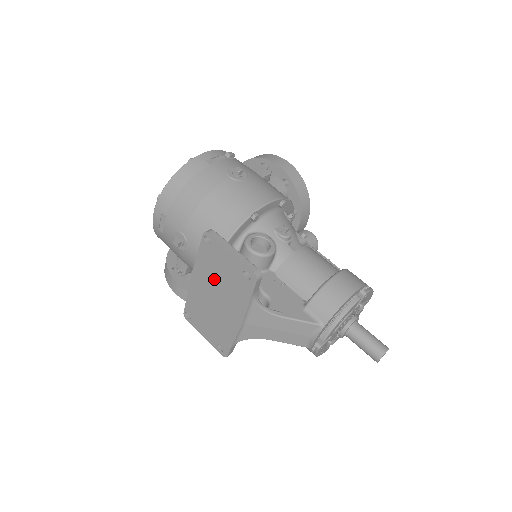
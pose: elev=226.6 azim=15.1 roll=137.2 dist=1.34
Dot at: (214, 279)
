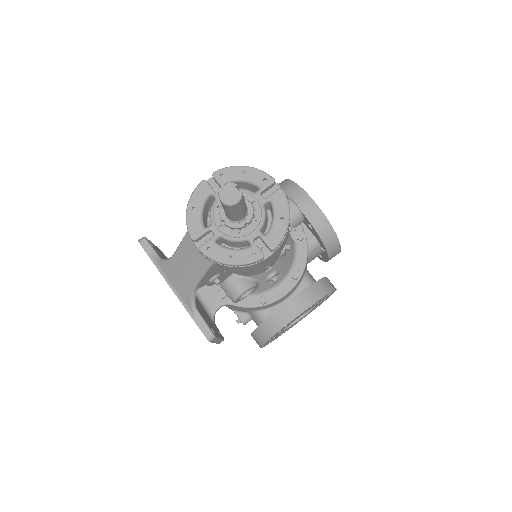
Dot at: occluded
